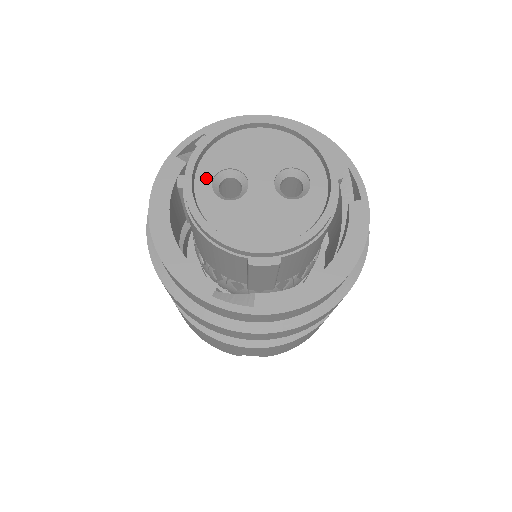
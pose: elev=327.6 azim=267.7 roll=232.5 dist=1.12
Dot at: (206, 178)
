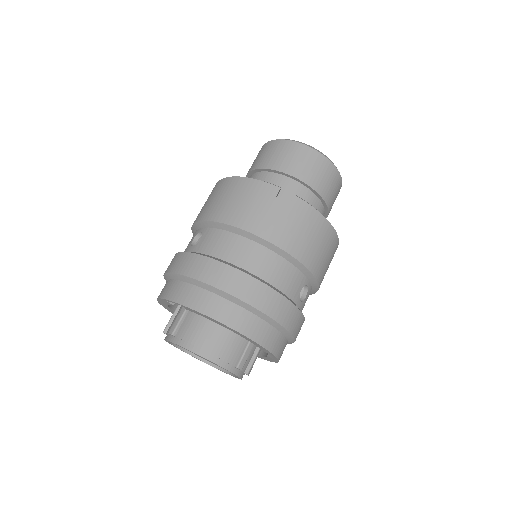
Dot at: occluded
